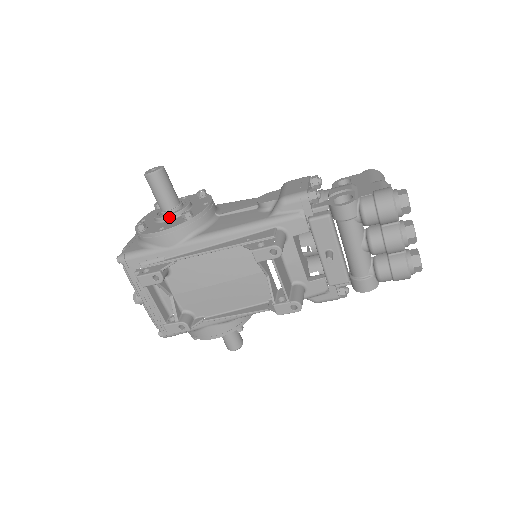
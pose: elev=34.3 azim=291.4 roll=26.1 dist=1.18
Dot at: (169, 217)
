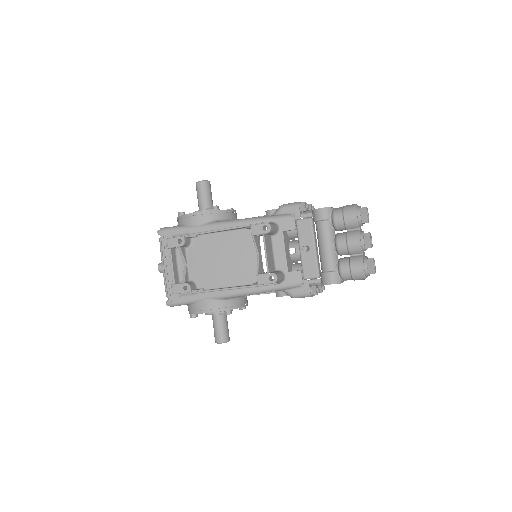
Dot at: occluded
